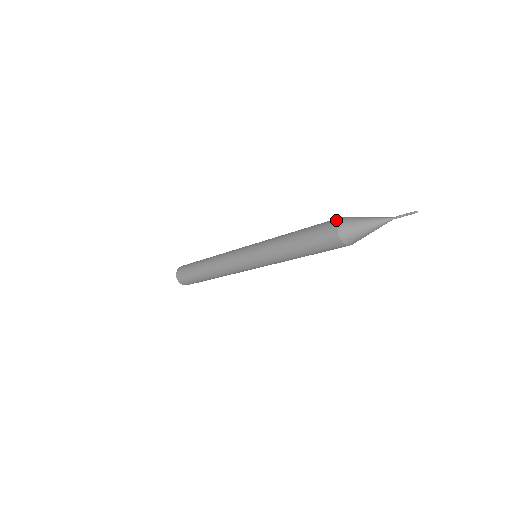
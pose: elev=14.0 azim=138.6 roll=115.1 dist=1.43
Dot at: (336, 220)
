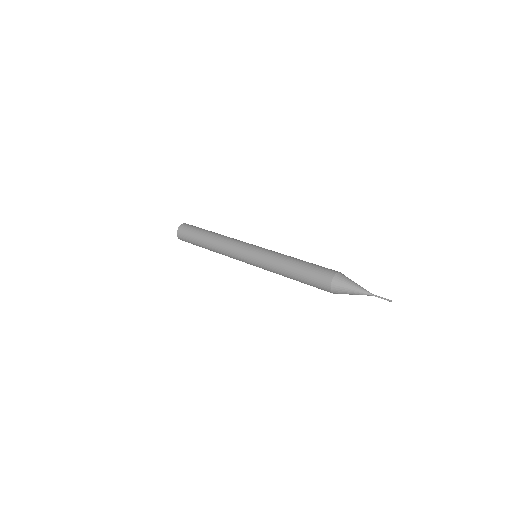
Dot at: (328, 286)
